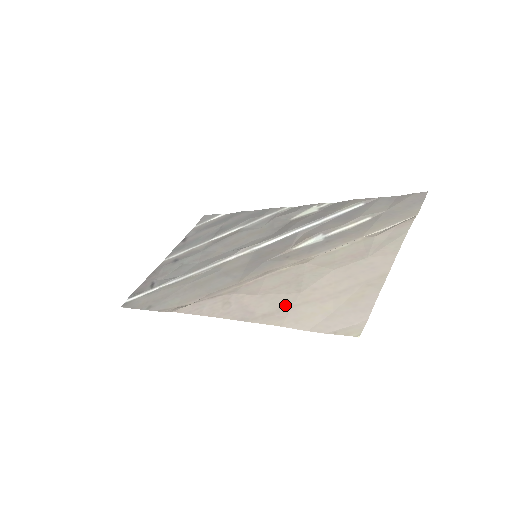
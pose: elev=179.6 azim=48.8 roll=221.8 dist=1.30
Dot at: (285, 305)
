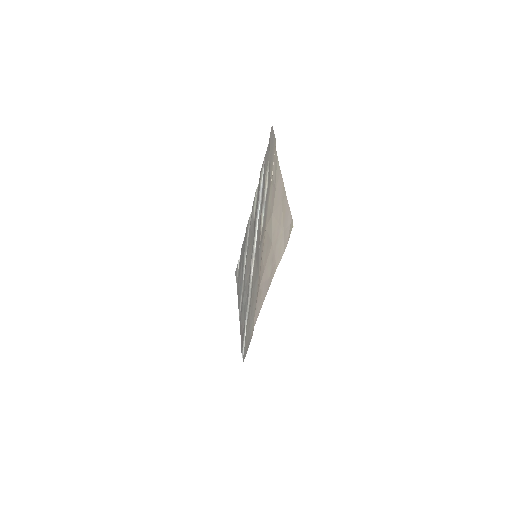
Dot at: (272, 257)
